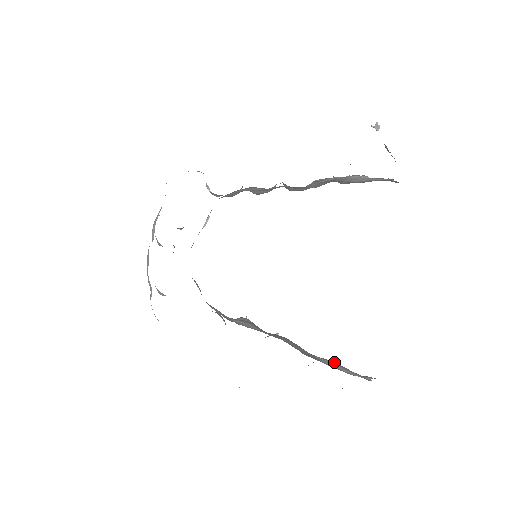
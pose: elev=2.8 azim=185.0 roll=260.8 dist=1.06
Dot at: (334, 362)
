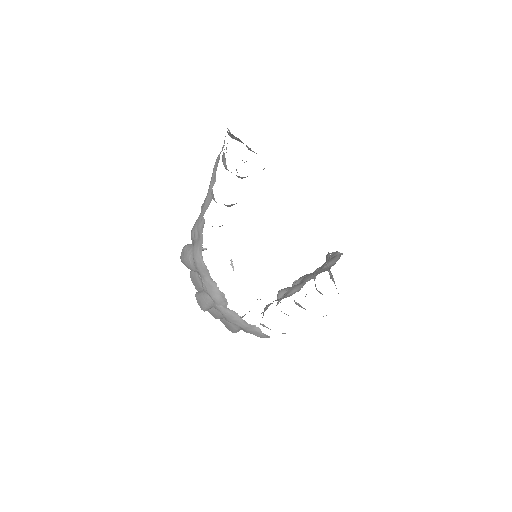
Dot at: (328, 262)
